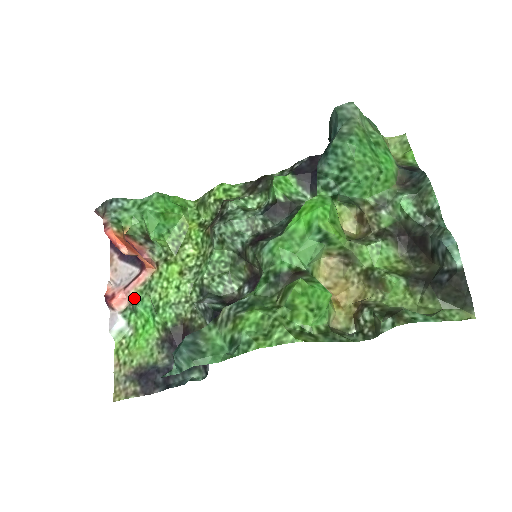
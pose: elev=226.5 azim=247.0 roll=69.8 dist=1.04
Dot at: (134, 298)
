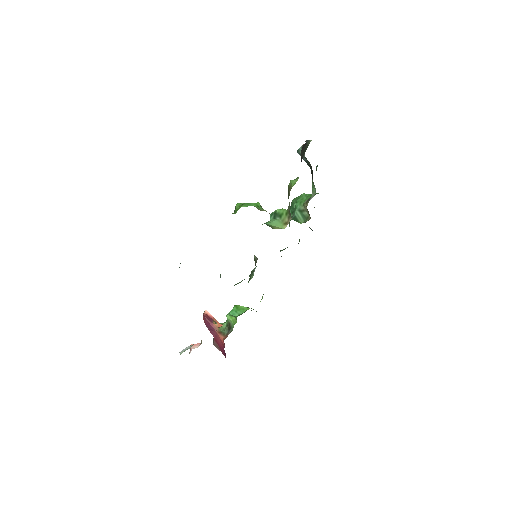
Dot at: occluded
